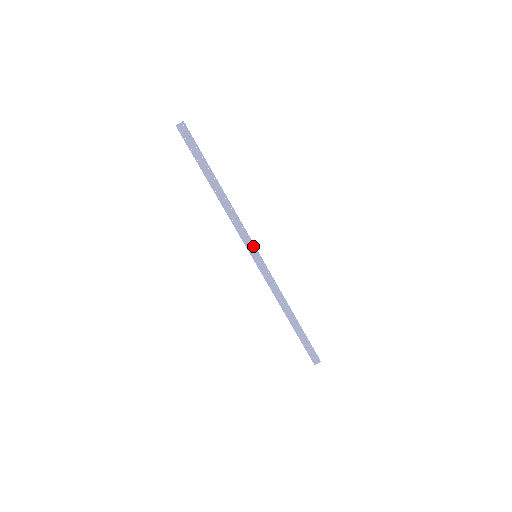
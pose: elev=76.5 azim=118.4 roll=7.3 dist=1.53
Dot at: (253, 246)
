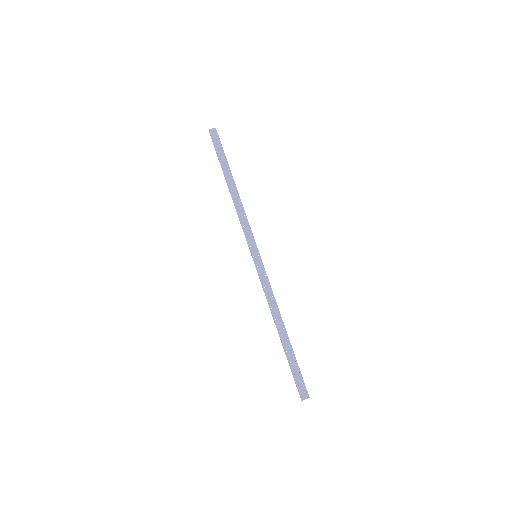
Dot at: (255, 245)
